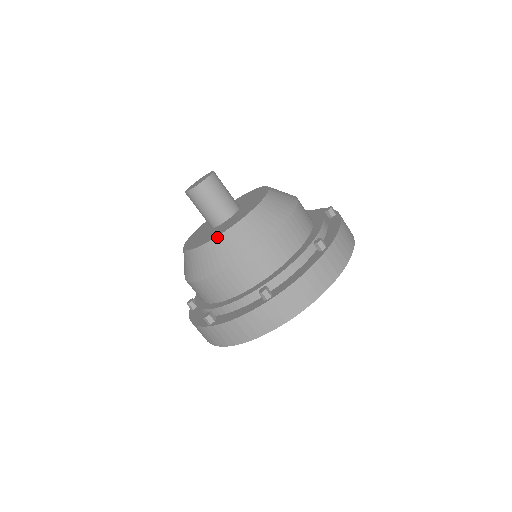
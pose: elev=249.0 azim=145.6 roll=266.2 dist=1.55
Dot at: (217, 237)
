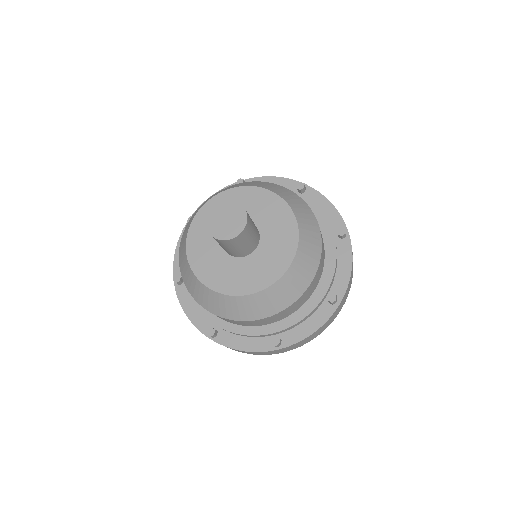
Dot at: (243, 296)
